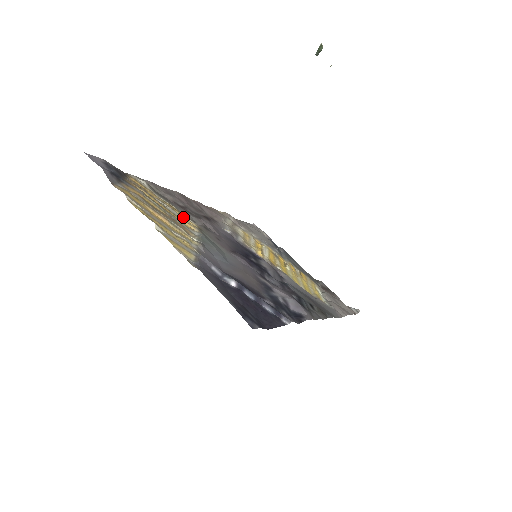
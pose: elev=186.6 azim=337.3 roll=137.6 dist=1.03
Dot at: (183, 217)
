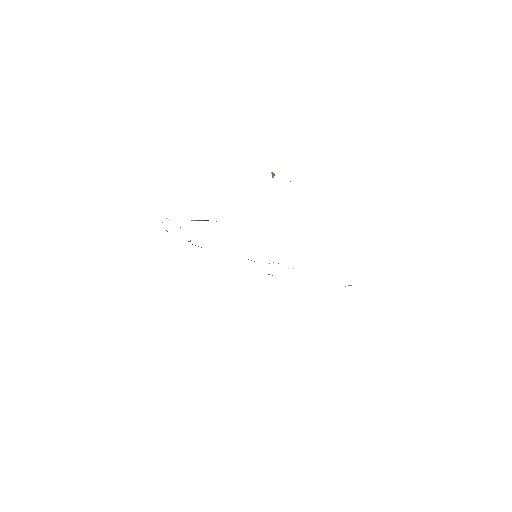
Dot at: occluded
